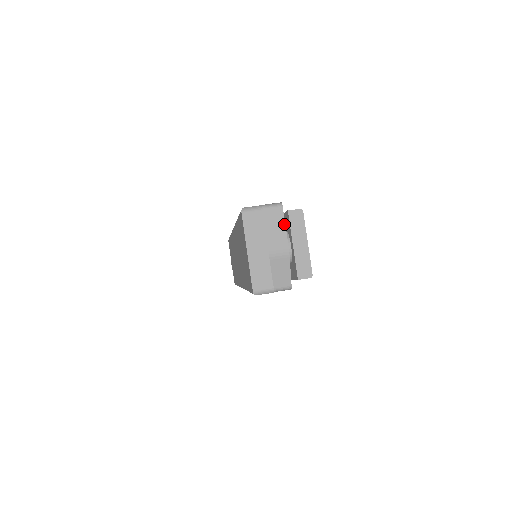
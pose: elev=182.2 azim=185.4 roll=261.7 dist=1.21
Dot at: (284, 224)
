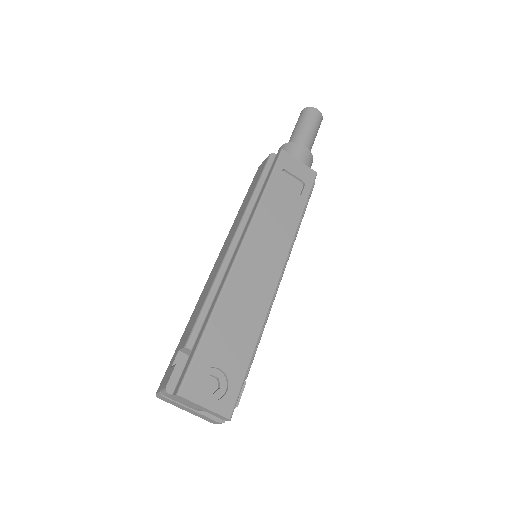
Dot at: (181, 400)
